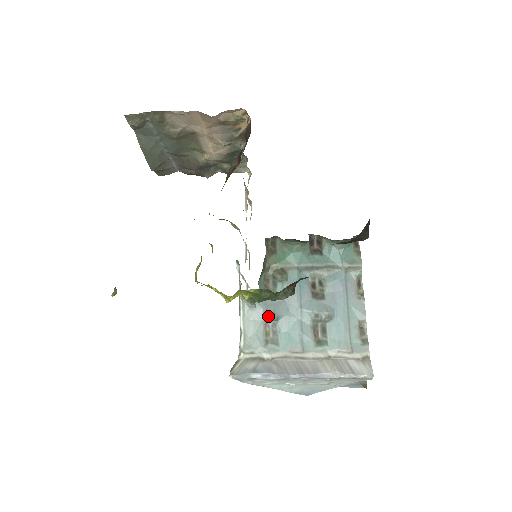
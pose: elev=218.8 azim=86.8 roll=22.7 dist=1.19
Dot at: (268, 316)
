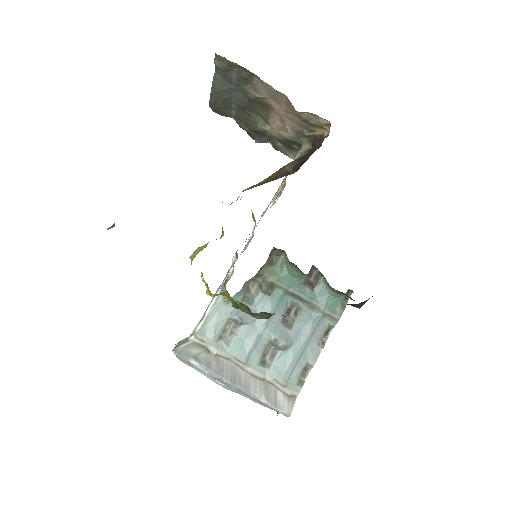
Dot at: (235, 317)
